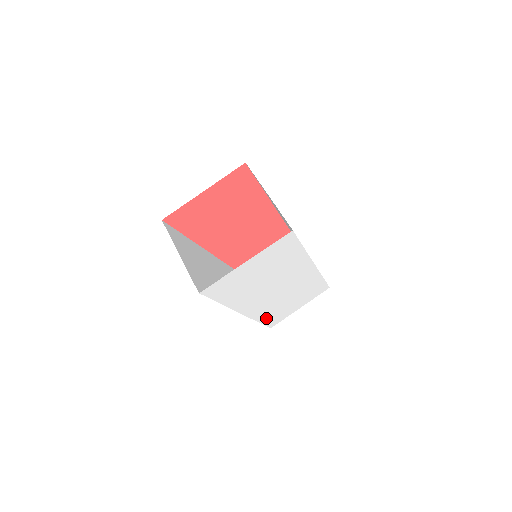
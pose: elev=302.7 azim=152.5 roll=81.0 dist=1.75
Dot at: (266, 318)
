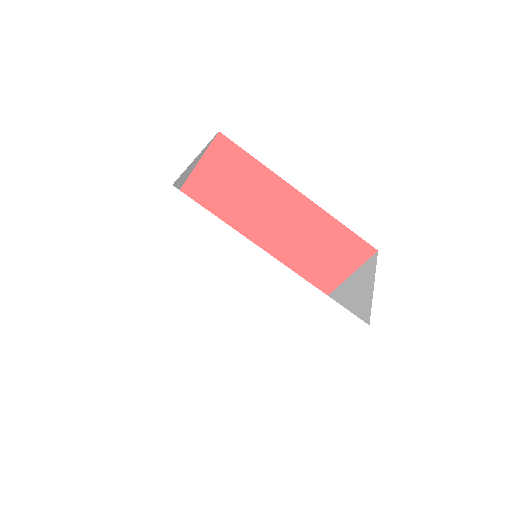
Dot at: (273, 349)
